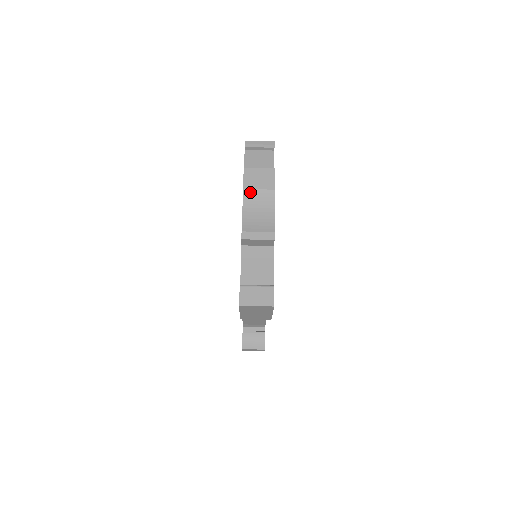
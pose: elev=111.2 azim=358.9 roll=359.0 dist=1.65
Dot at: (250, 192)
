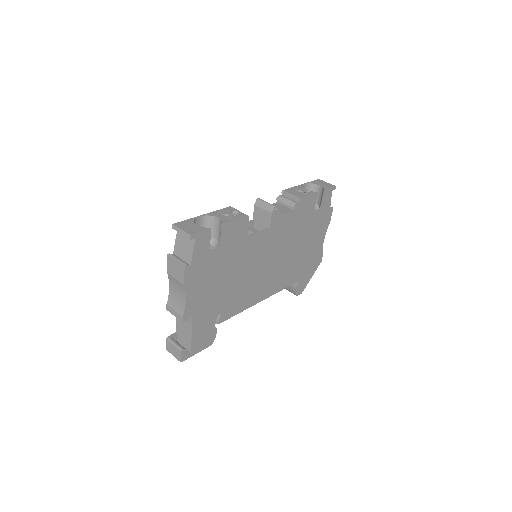
Dot at: (171, 277)
